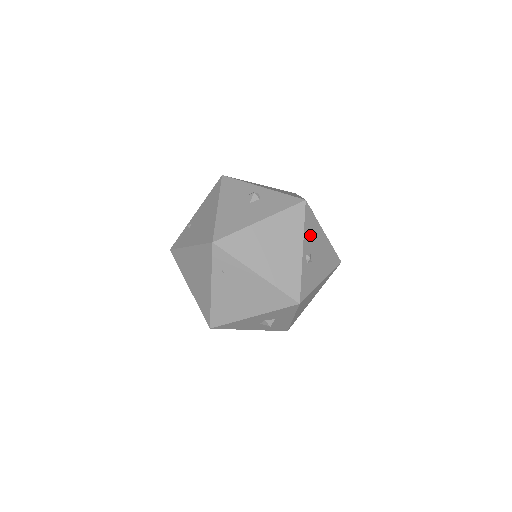
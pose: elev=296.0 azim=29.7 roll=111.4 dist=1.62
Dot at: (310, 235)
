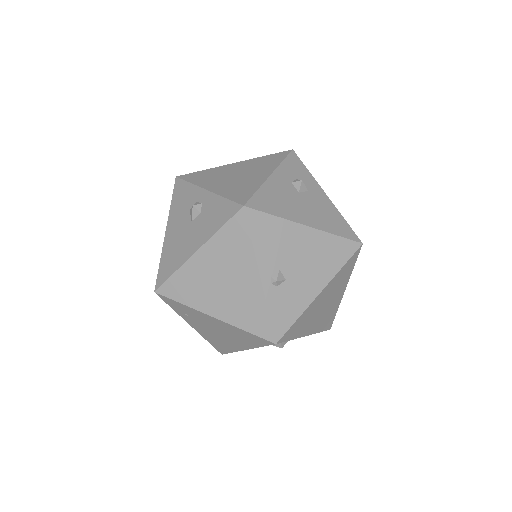
Dot at: (271, 247)
